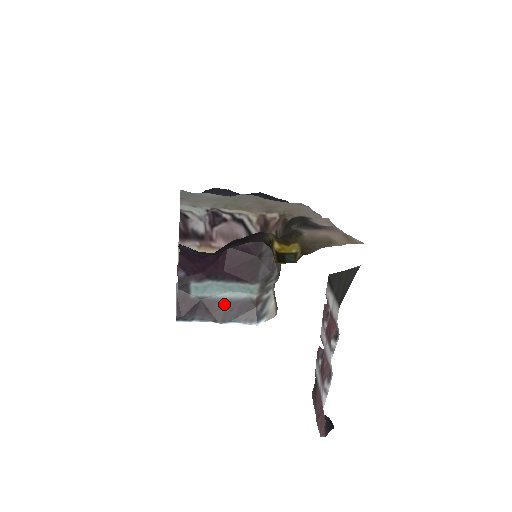
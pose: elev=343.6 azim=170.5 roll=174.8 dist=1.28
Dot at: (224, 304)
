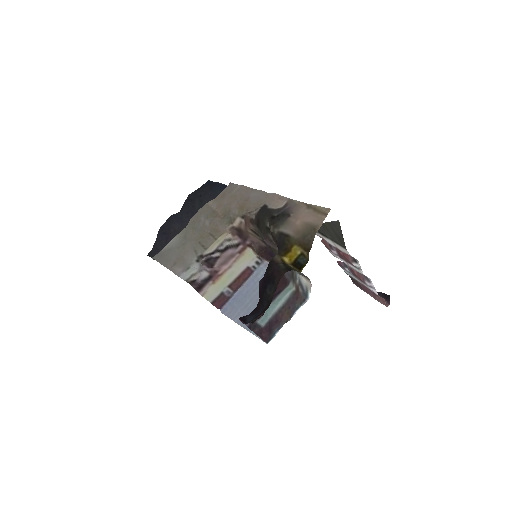
Dot at: (283, 310)
